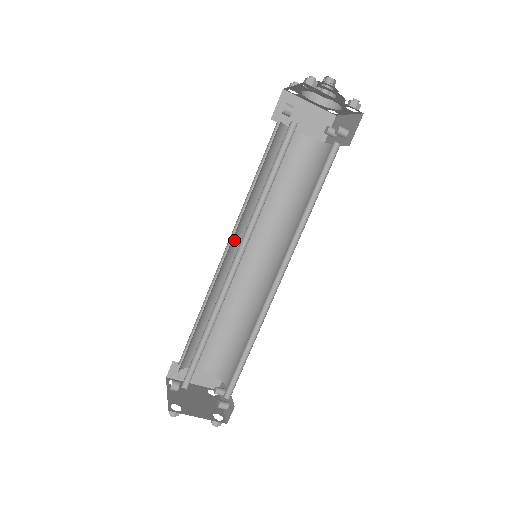
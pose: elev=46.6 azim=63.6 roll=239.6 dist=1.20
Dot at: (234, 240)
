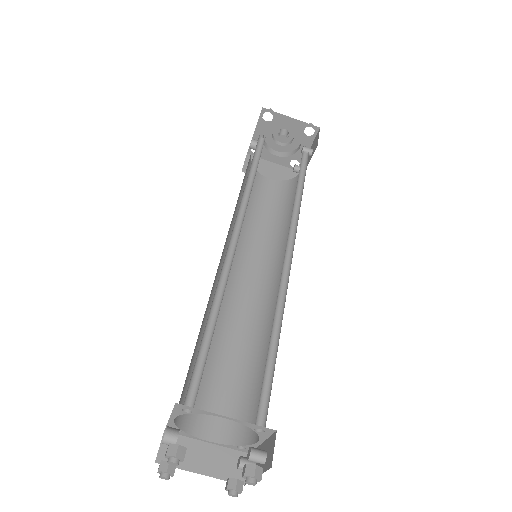
Dot at: occluded
